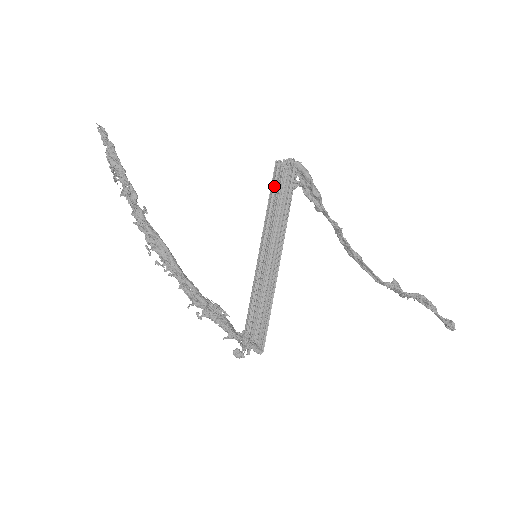
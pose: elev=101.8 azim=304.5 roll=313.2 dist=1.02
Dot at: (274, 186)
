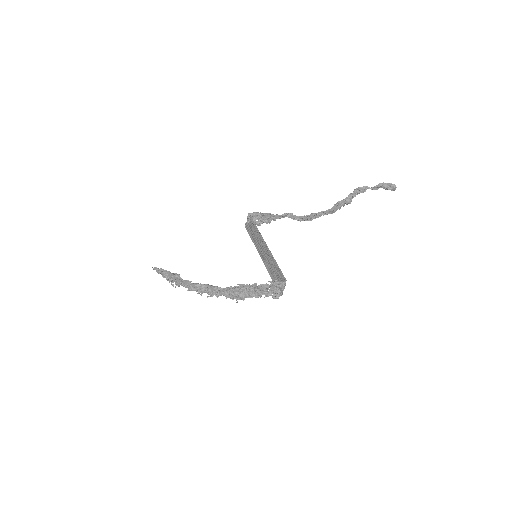
Dot at: (248, 232)
